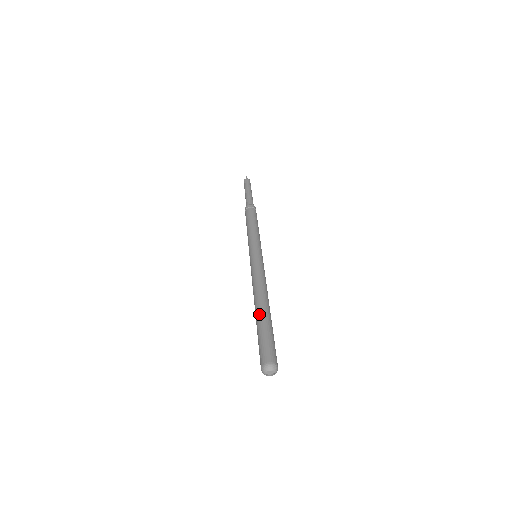
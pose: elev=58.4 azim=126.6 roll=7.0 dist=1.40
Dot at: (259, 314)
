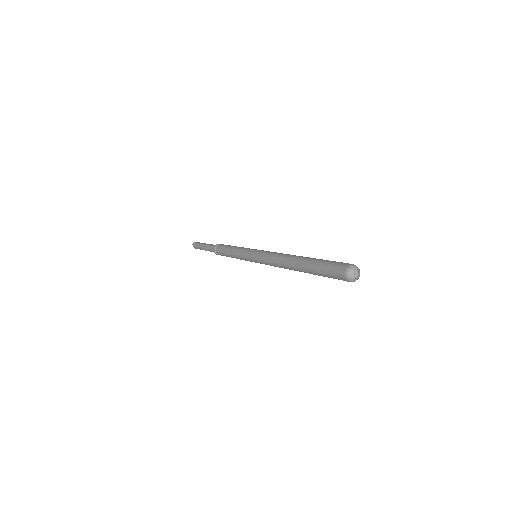
Dot at: (305, 259)
